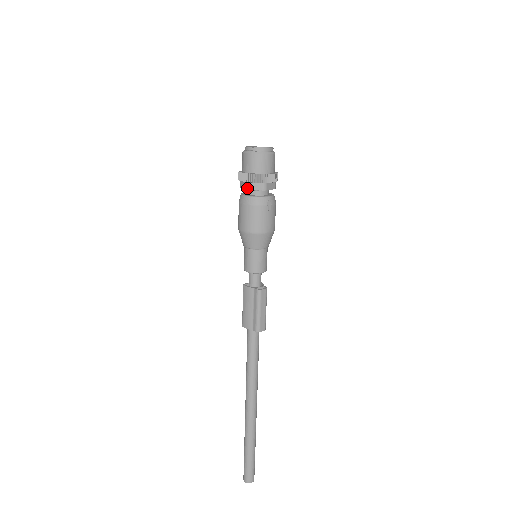
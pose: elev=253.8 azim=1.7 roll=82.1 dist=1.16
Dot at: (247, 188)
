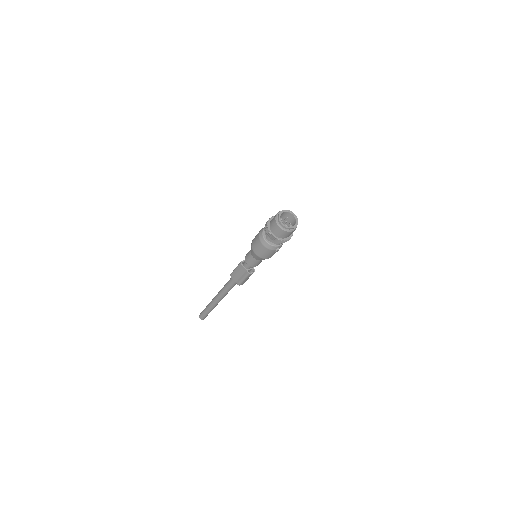
Dot at: (268, 239)
